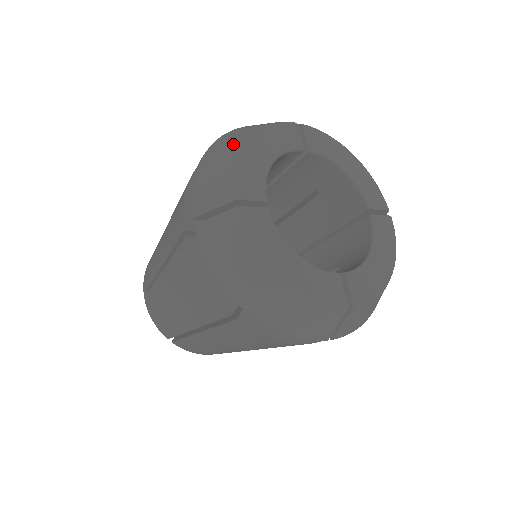
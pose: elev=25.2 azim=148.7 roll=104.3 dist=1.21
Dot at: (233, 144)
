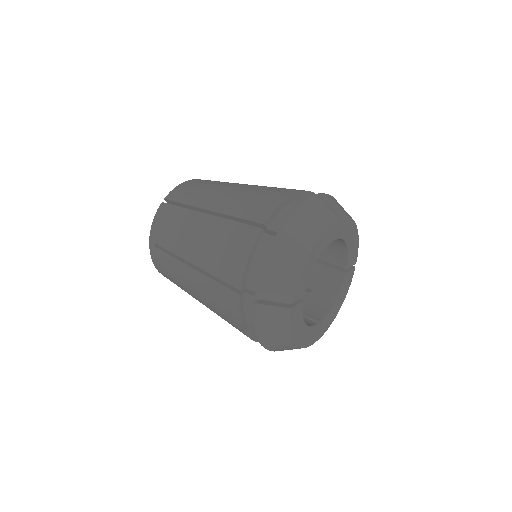
Dot at: (299, 250)
